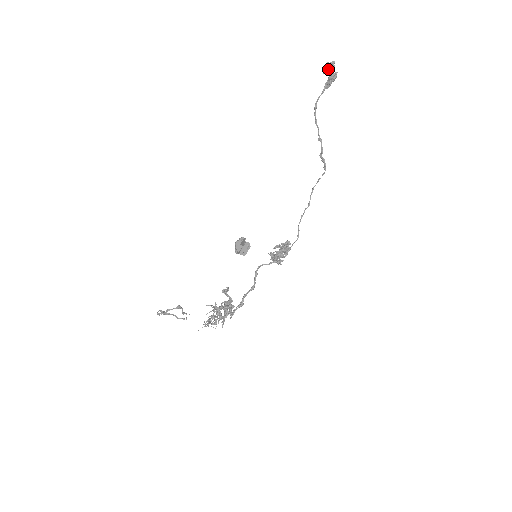
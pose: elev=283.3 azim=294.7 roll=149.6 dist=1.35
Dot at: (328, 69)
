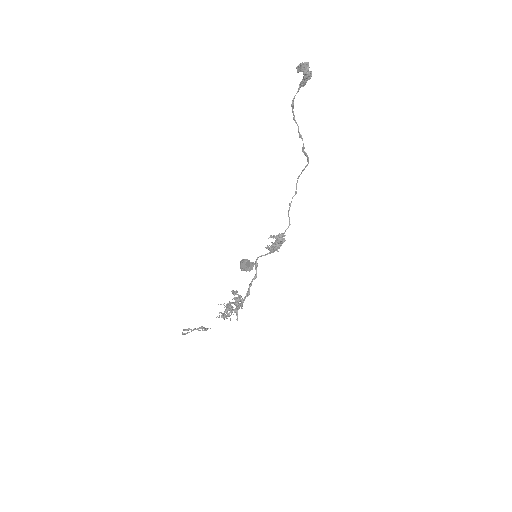
Dot at: (303, 71)
